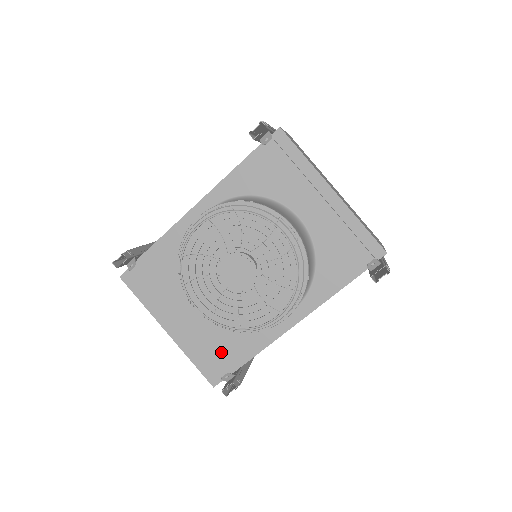
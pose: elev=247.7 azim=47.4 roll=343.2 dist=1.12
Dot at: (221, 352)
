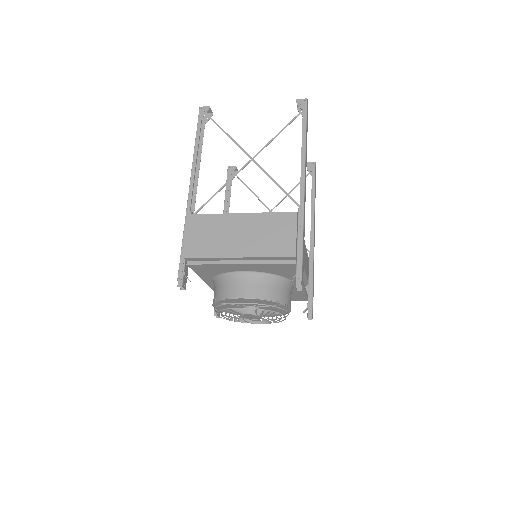
Dot at: occluded
